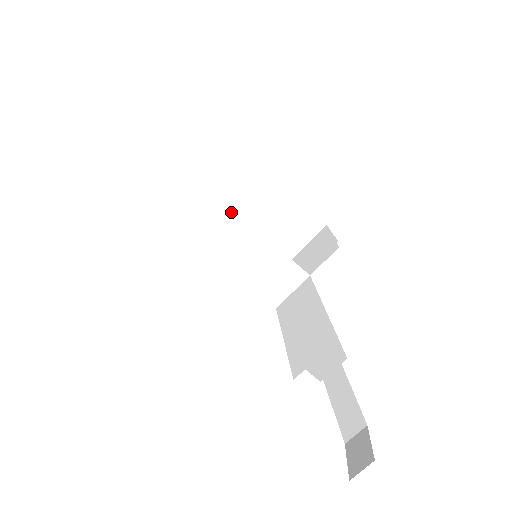
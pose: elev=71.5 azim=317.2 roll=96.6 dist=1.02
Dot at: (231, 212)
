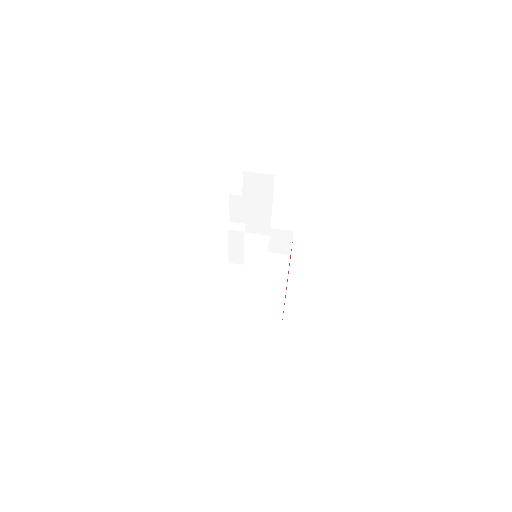
Dot at: (267, 244)
